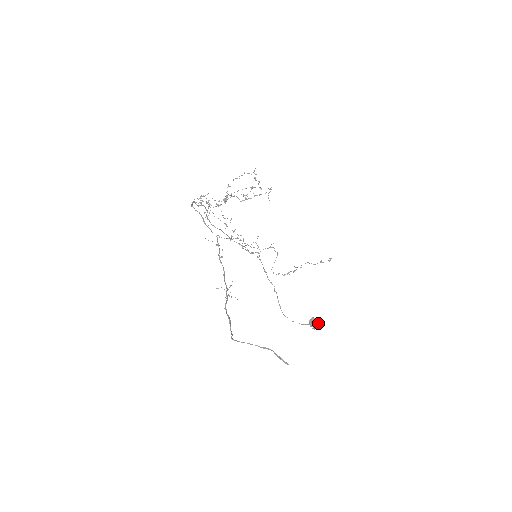
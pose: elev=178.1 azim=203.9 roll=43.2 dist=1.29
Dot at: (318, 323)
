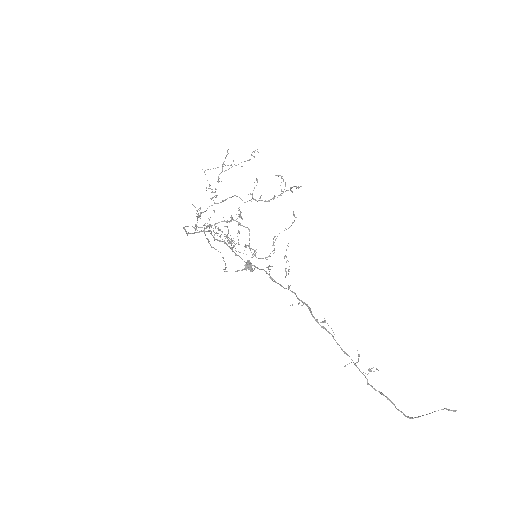
Dot at: (251, 263)
